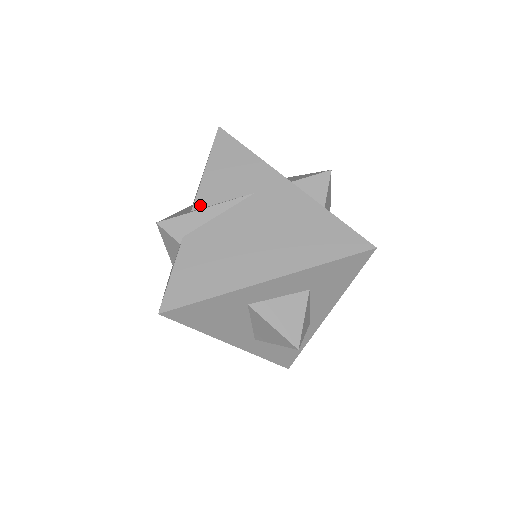
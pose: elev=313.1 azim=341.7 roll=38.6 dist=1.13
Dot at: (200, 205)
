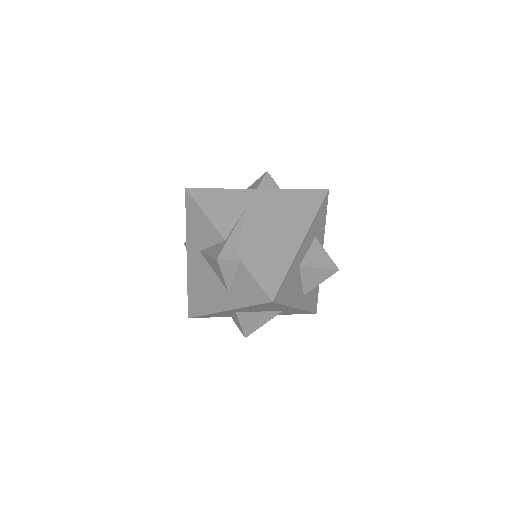
Dot at: (226, 234)
